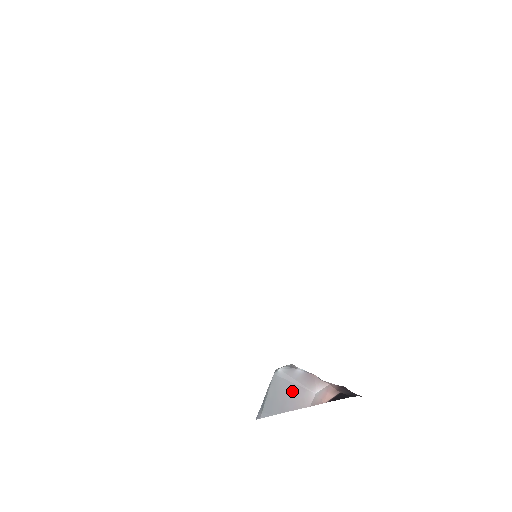
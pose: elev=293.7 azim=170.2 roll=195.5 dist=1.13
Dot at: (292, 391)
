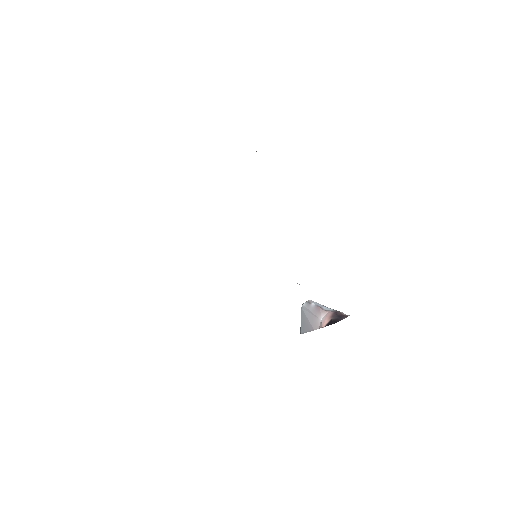
Dot at: (310, 319)
